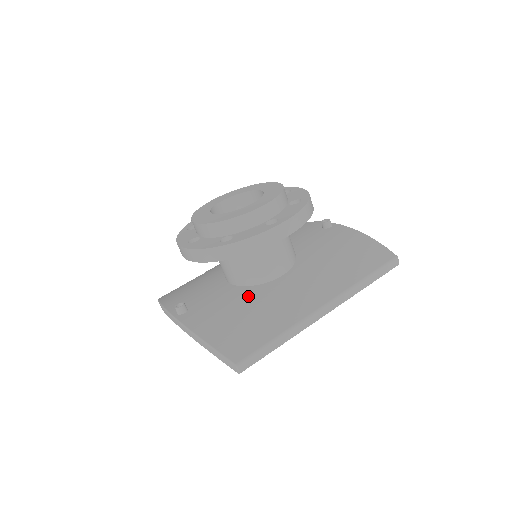
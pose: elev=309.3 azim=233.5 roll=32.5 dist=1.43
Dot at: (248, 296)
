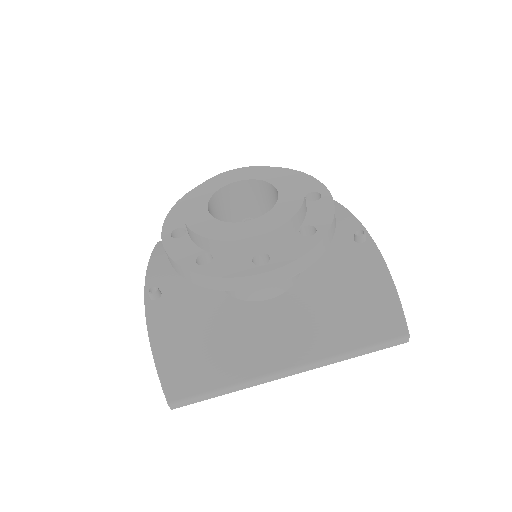
Dot at: (222, 312)
